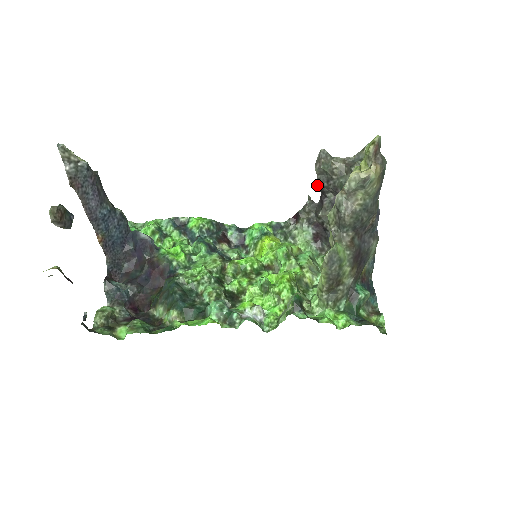
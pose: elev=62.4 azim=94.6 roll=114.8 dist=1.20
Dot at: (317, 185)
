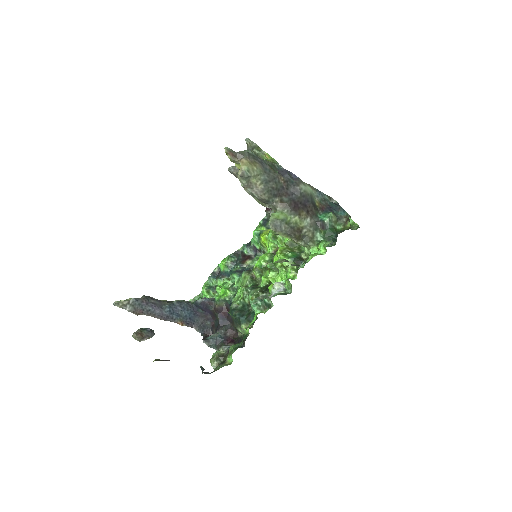
Dot at: occluded
